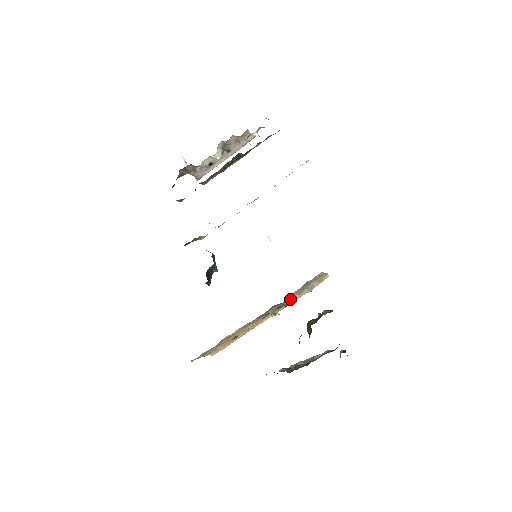
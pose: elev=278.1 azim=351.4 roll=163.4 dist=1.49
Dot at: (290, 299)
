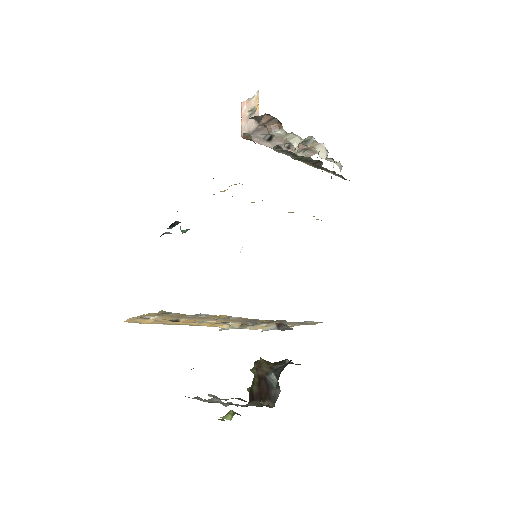
Dot at: occluded
